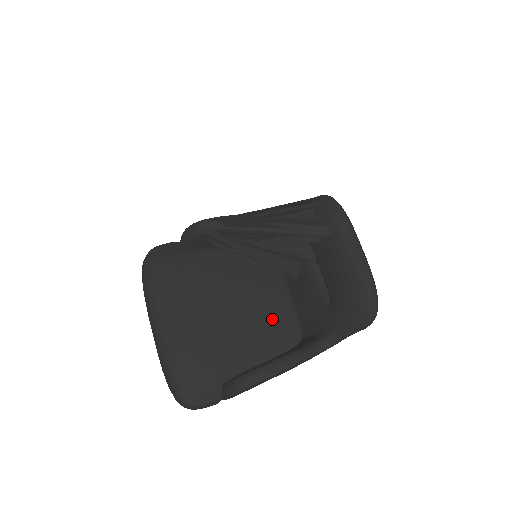
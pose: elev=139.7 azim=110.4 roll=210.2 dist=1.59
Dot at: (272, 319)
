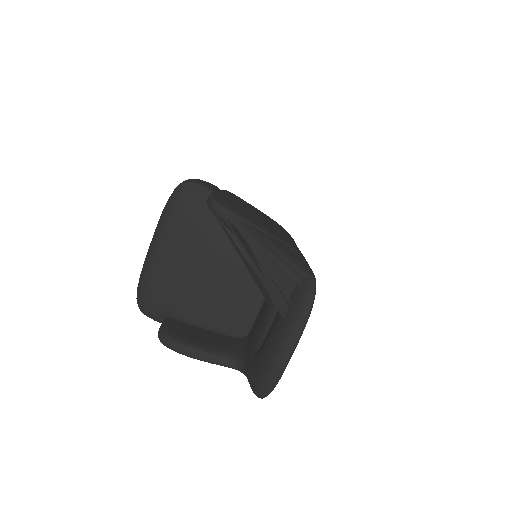
Dot at: (232, 308)
